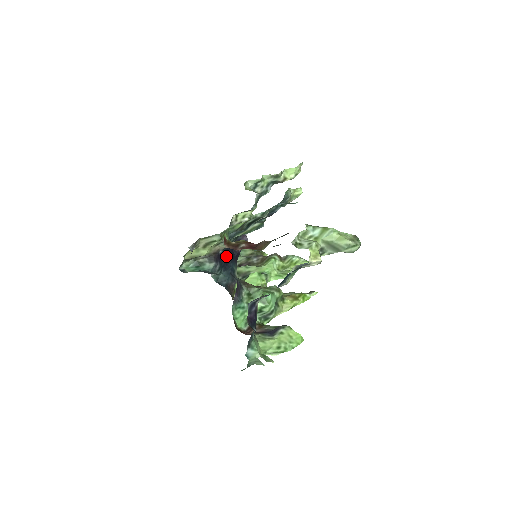
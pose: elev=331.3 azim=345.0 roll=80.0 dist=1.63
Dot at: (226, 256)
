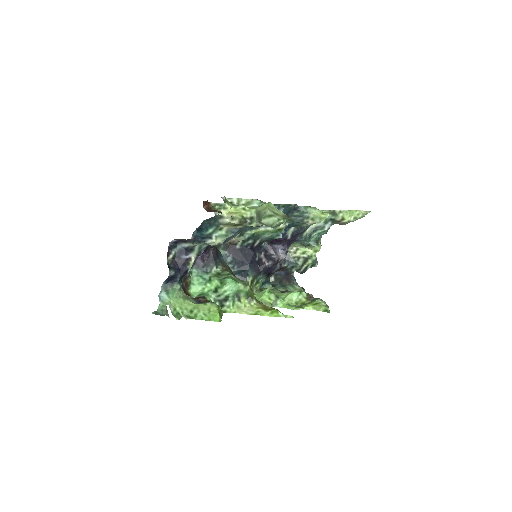
Dot at: (244, 256)
